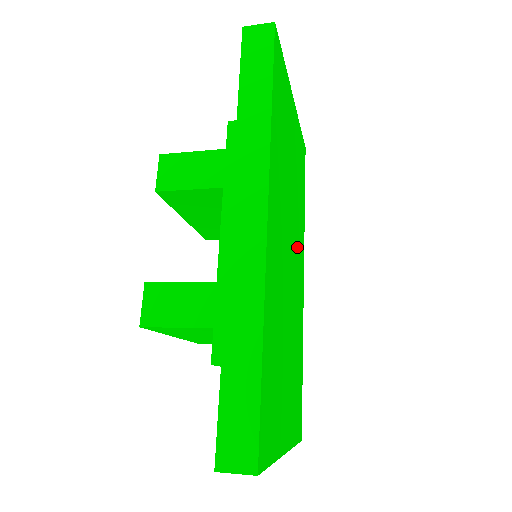
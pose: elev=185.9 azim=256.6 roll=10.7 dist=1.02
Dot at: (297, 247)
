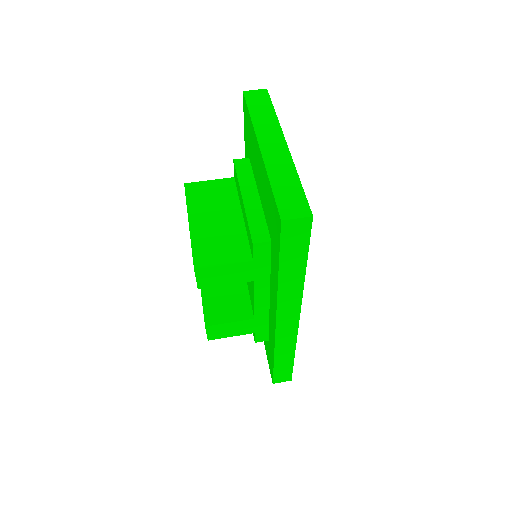
Dot at: occluded
